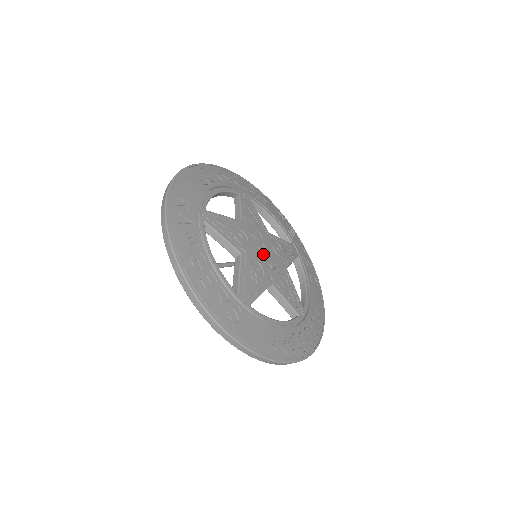
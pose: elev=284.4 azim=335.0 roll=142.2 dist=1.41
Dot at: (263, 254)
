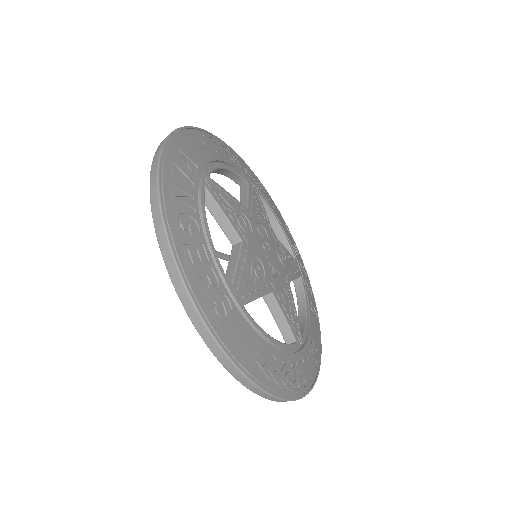
Dot at: (266, 254)
